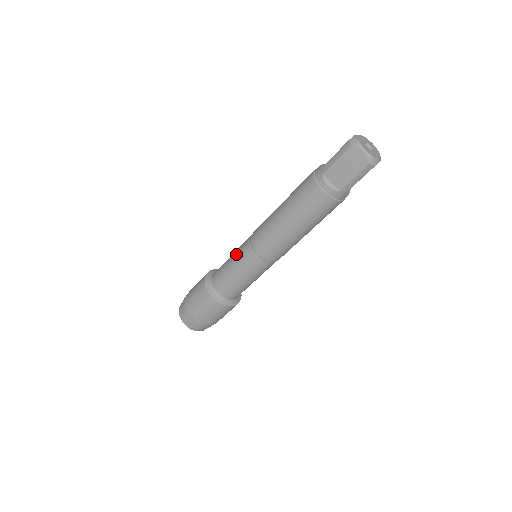
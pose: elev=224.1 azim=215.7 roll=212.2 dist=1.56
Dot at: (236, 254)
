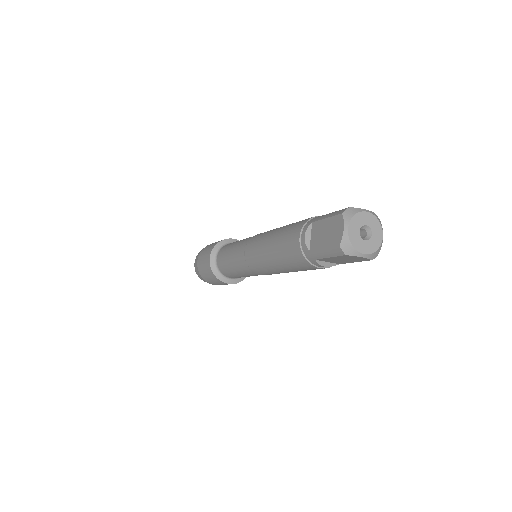
Dot at: (236, 266)
